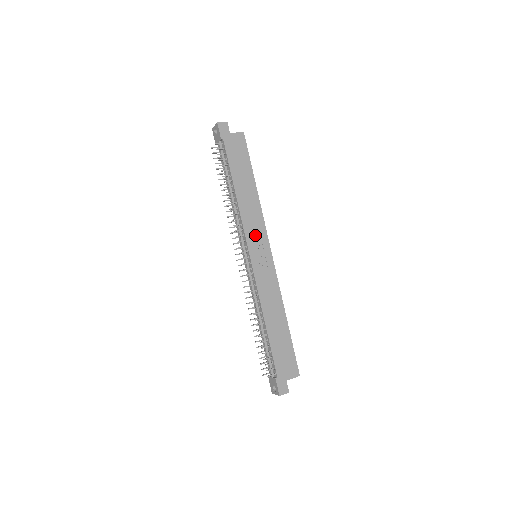
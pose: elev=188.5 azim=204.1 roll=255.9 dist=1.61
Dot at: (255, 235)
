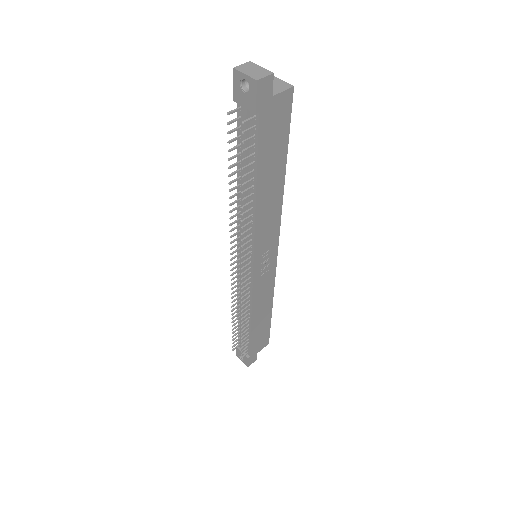
Dot at: (265, 242)
